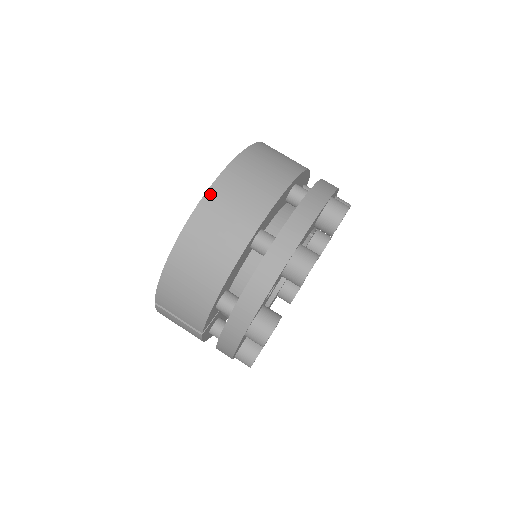
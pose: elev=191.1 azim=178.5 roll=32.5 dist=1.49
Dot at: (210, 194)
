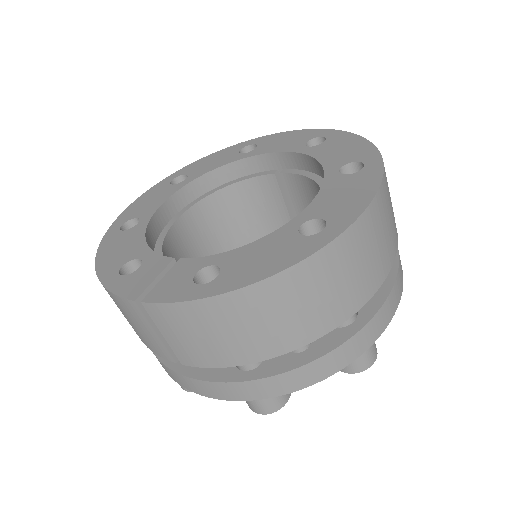
Dot at: (350, 233)
